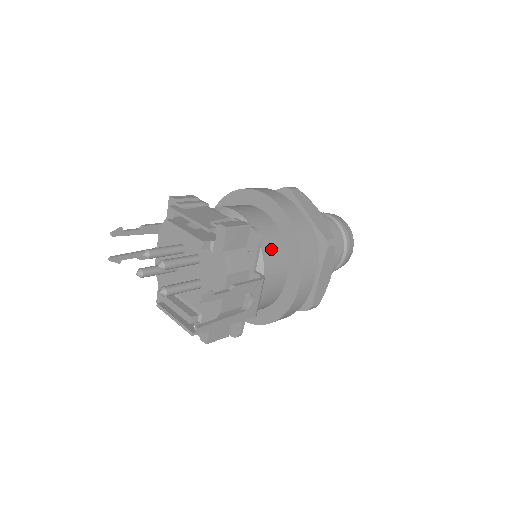
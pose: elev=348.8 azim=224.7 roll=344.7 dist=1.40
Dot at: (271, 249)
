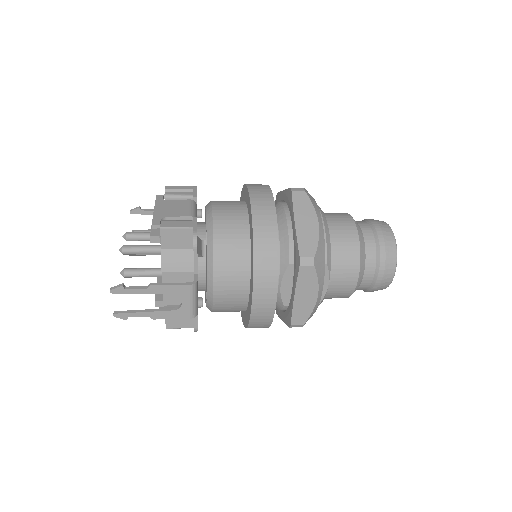
Dot at: (228, 255)
